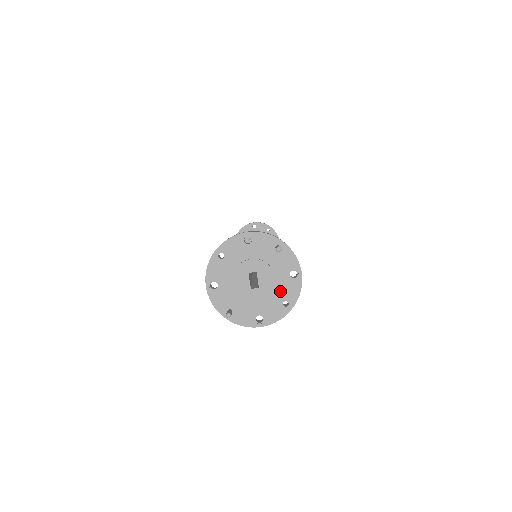
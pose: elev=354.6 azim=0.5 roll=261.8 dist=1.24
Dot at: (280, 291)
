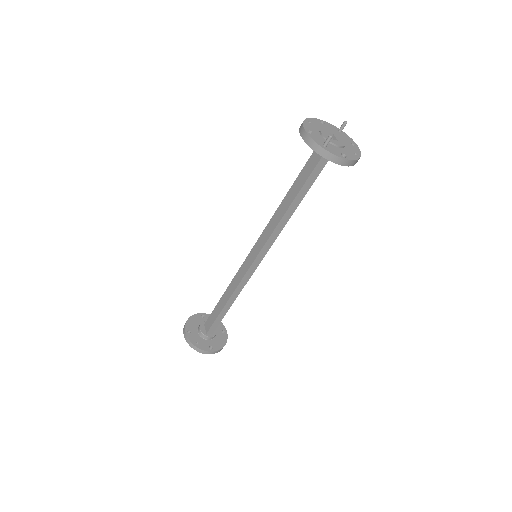
Dot at: (349, 148)
